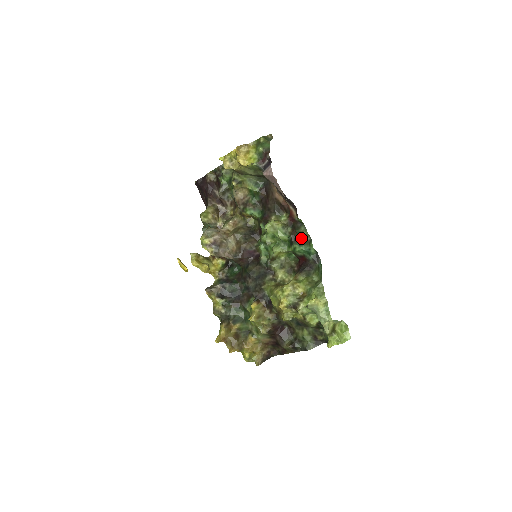
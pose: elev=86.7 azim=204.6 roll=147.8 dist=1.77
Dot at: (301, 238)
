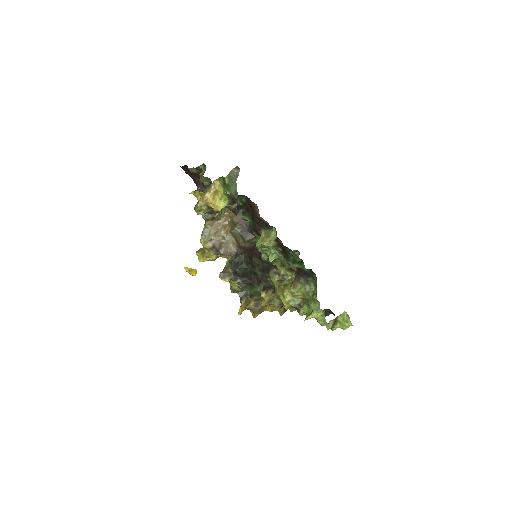
Dot at: (293, 257)
